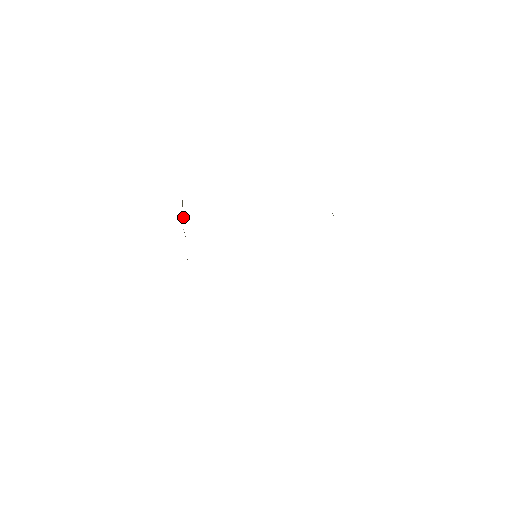
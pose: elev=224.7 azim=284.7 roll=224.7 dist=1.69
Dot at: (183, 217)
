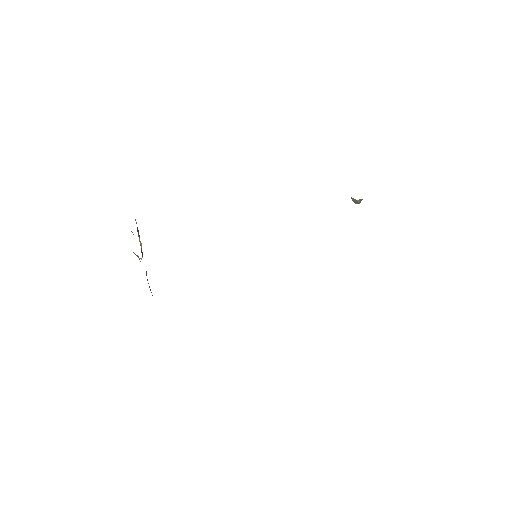
Dot at: occluded
